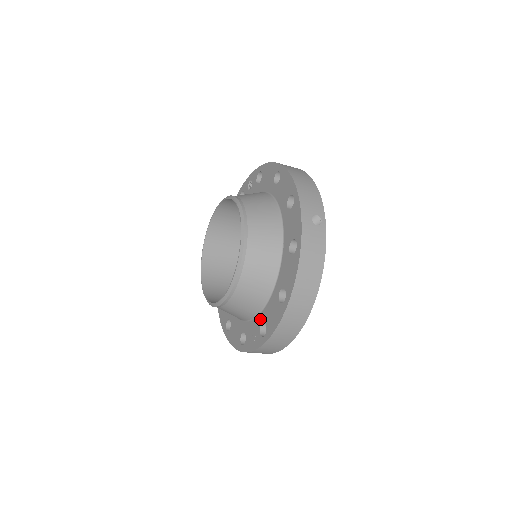
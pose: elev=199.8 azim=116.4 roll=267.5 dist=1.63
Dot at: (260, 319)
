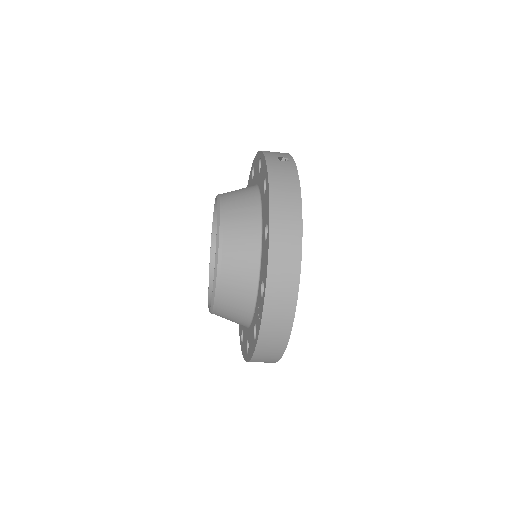
Dot at: (259, 286)
